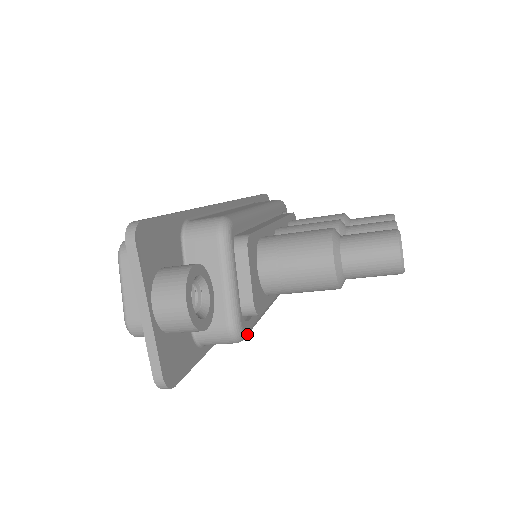
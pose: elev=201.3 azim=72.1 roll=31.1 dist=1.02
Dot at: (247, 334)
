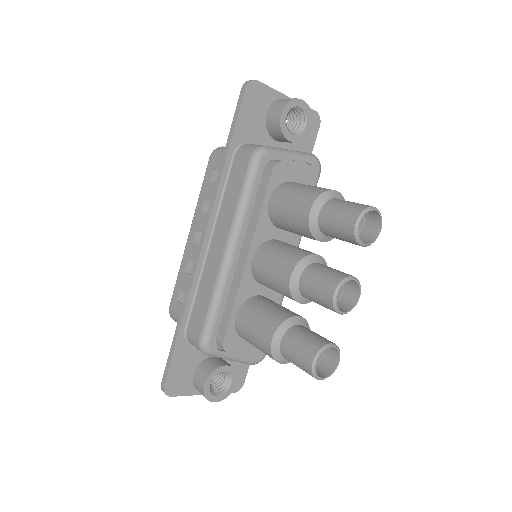
Dot at: occluded
